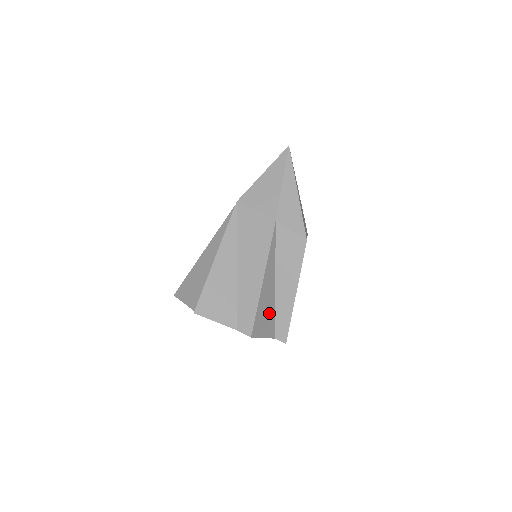
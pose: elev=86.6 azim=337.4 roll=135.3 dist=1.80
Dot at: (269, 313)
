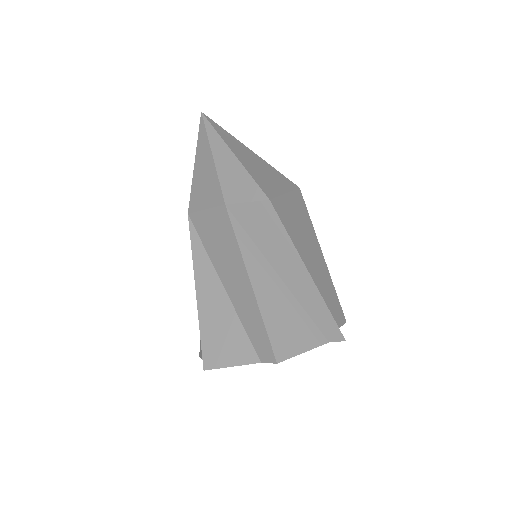
Dot at: (293, 316)
